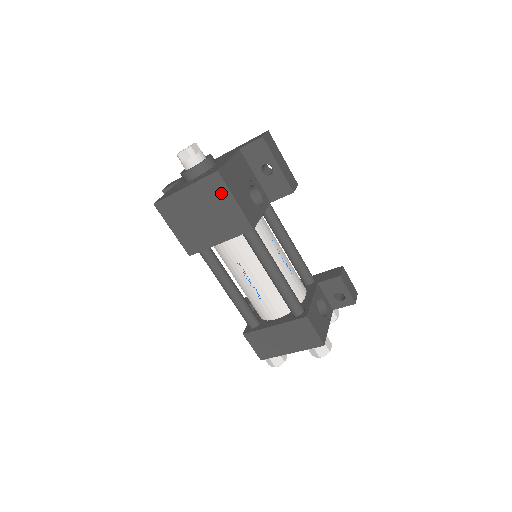
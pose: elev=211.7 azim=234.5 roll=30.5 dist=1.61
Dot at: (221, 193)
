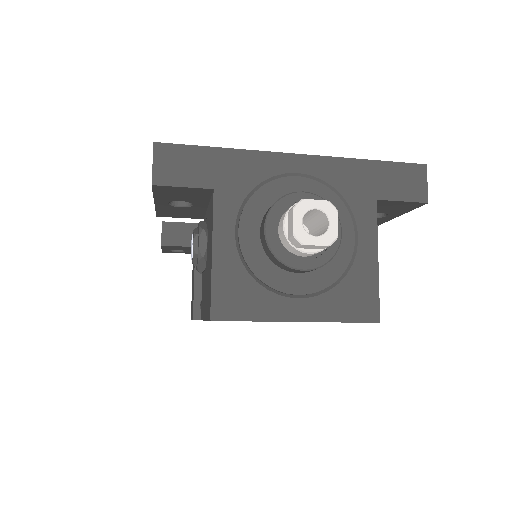
Dot at: occluded
